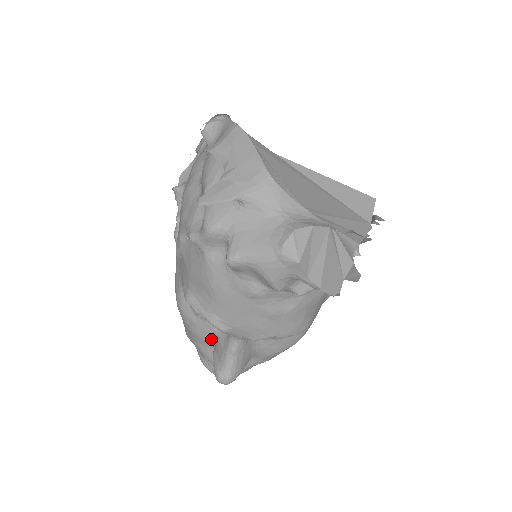
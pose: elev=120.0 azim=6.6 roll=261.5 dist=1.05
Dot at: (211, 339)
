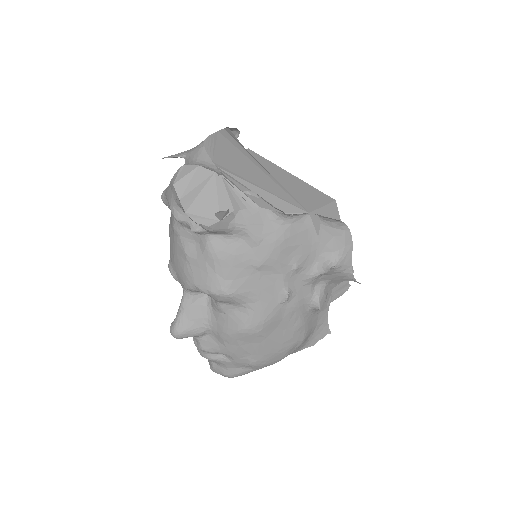
Dot at: occluded
